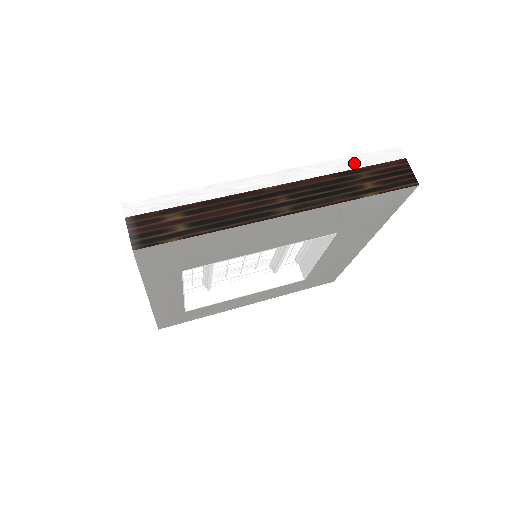
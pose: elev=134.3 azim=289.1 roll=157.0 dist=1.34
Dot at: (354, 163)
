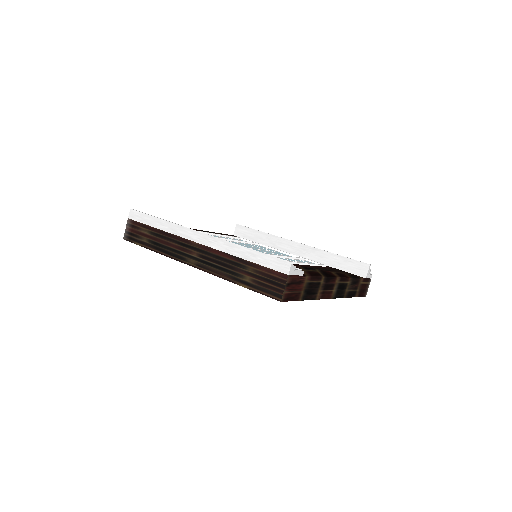
Dot at: (250, 256)
